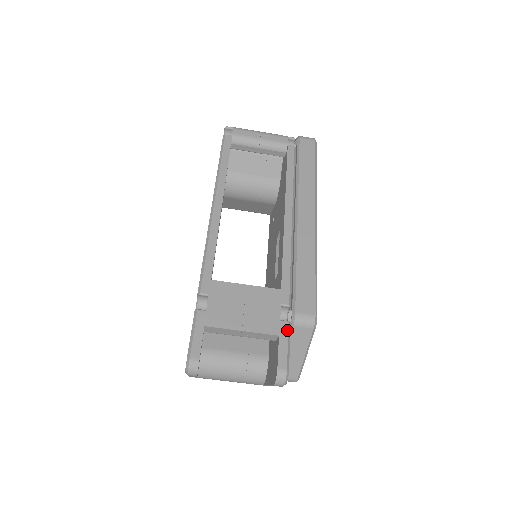
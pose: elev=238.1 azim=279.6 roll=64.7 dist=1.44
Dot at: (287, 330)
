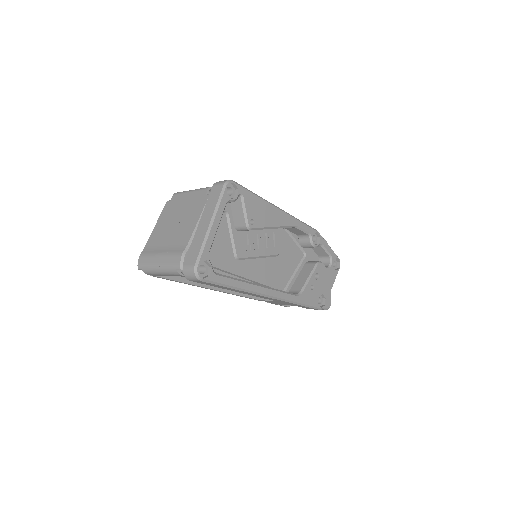
Dot at: occluded
